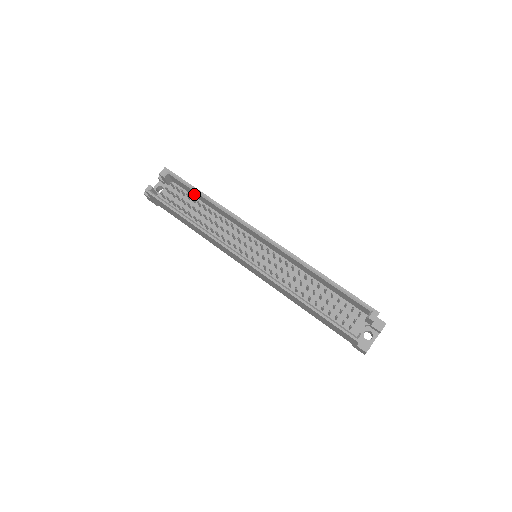
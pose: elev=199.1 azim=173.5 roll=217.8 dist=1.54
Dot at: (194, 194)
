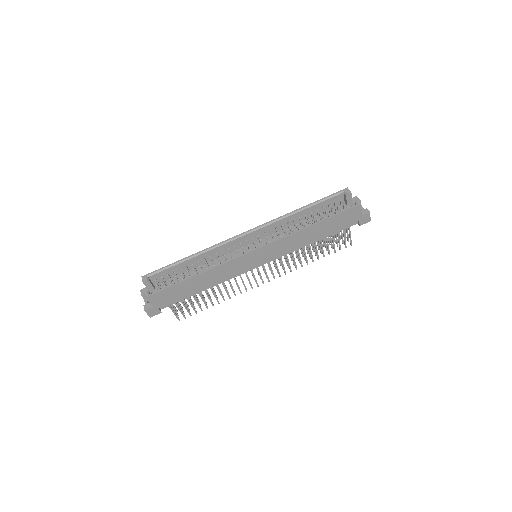
Dot at: (178, 271)
